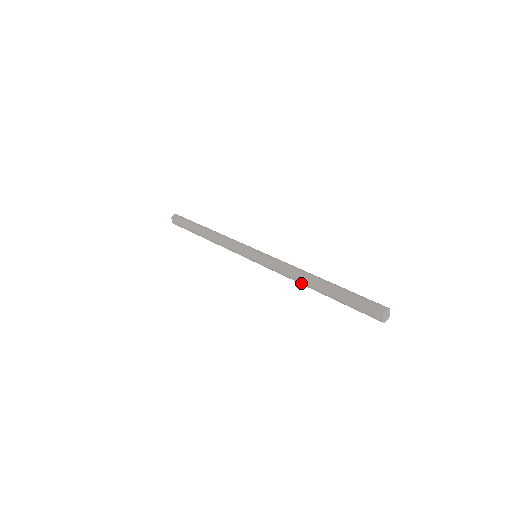
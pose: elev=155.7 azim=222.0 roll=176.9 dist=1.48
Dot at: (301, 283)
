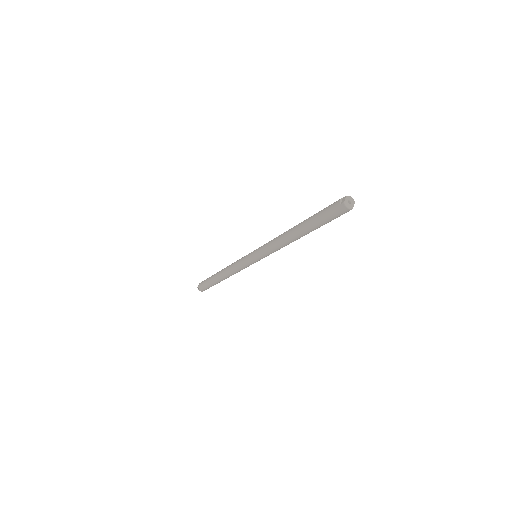
Dot at: (285, 235)
